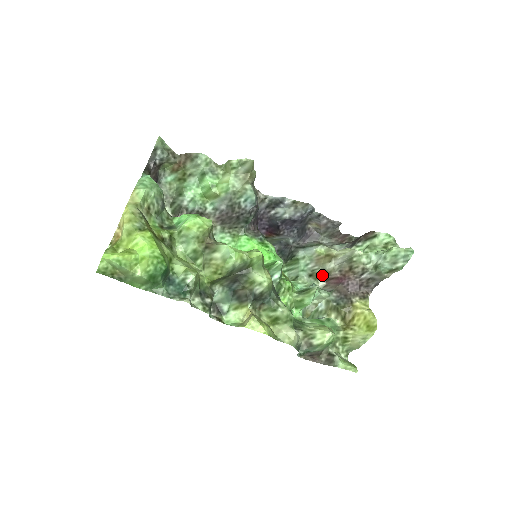
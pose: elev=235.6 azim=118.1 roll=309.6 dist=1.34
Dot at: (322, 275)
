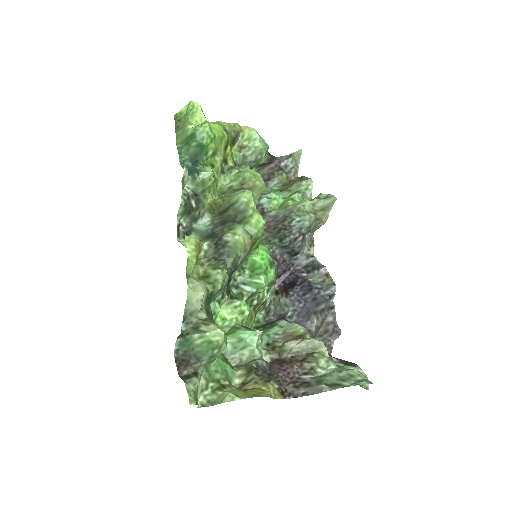
Dot at: (276, 352)
